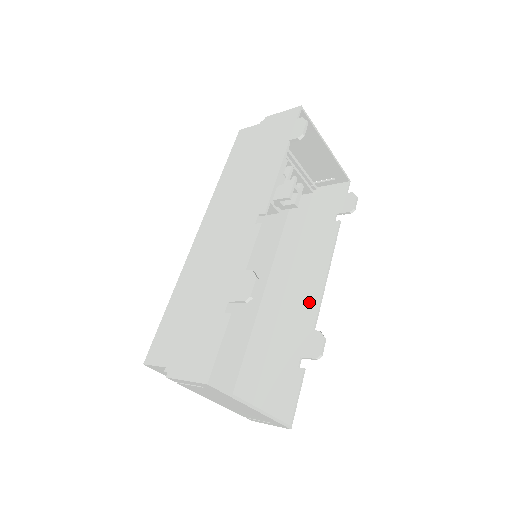
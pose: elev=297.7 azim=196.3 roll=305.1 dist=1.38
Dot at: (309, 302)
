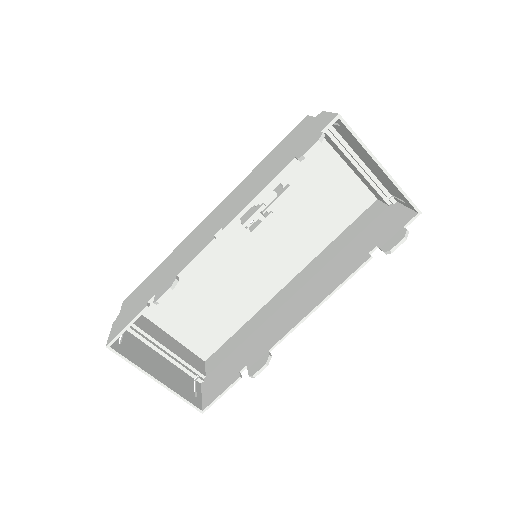
Dot at: (288, 322)
